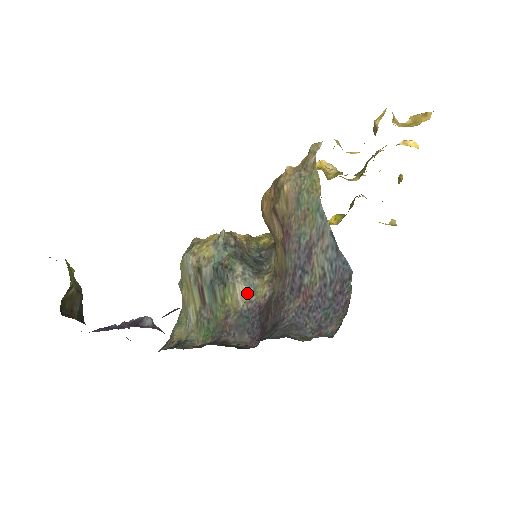
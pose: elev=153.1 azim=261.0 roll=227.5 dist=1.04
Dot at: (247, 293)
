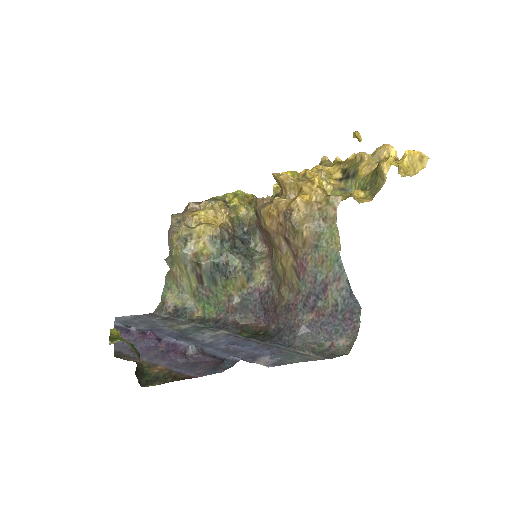
Dot at: (246, 281)
